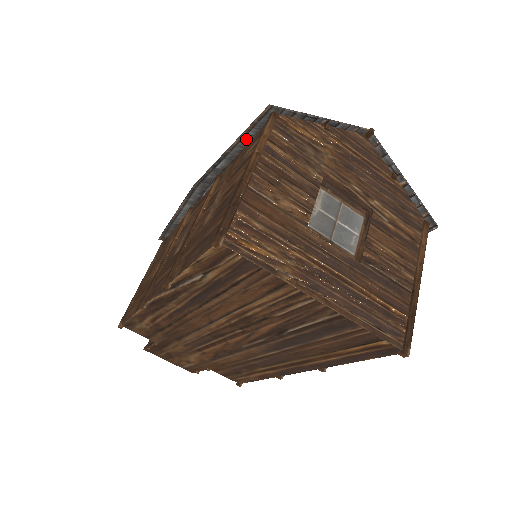
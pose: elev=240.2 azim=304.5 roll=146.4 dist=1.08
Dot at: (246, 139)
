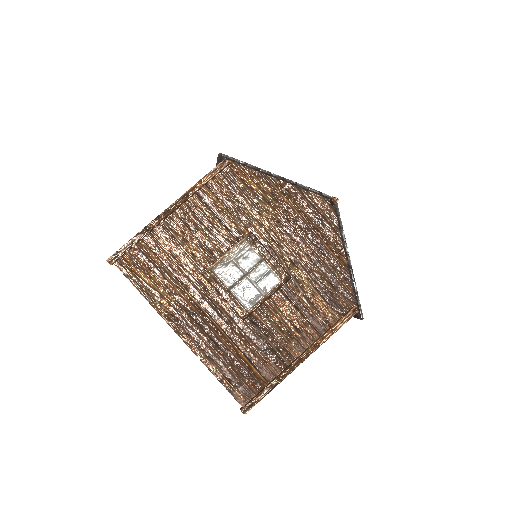
Dot at: occluded
